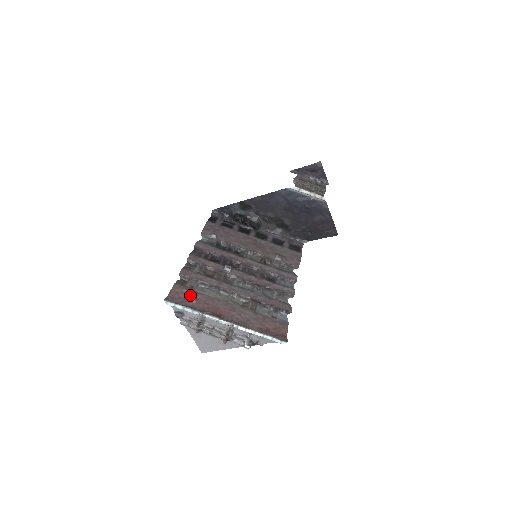
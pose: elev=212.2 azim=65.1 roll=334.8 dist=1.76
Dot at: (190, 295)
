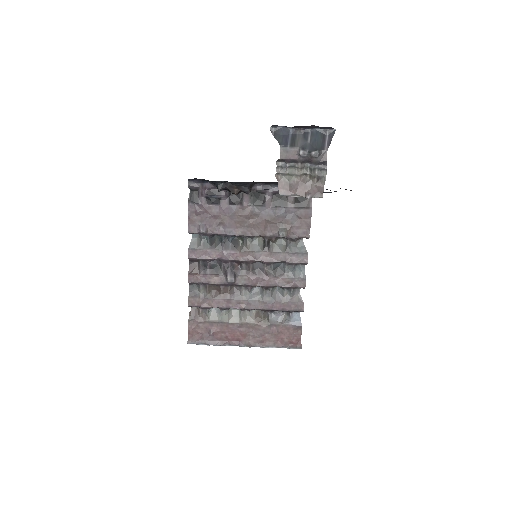
Dot at: (206, 328)
